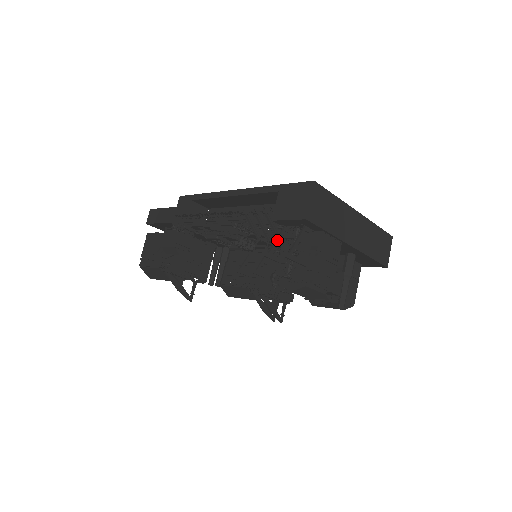
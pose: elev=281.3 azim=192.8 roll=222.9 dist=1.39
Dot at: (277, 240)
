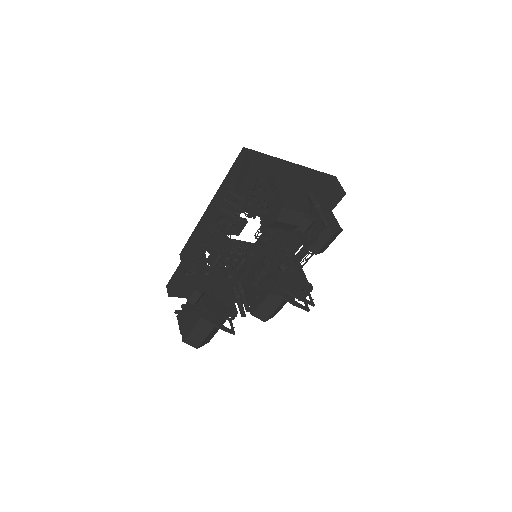
Dot at: (246, 199)
